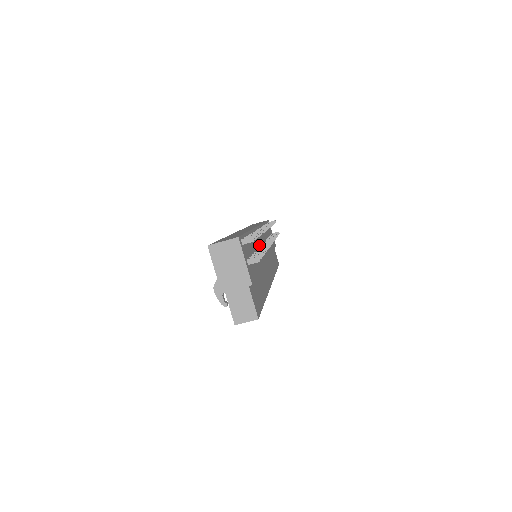
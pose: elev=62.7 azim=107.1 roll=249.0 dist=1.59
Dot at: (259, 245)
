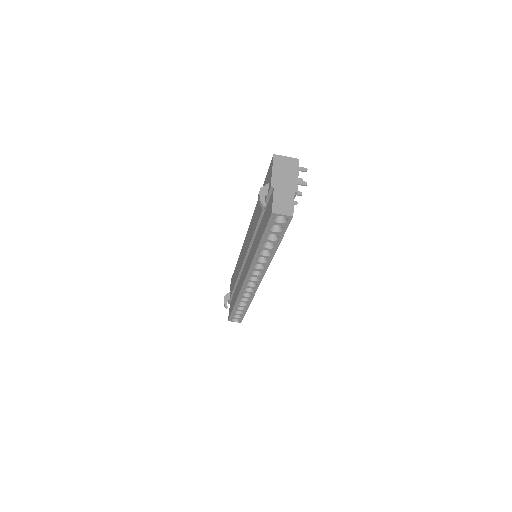
Dot at: occluded
